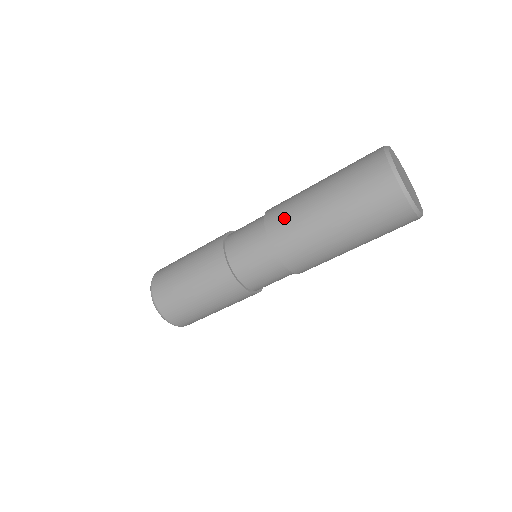
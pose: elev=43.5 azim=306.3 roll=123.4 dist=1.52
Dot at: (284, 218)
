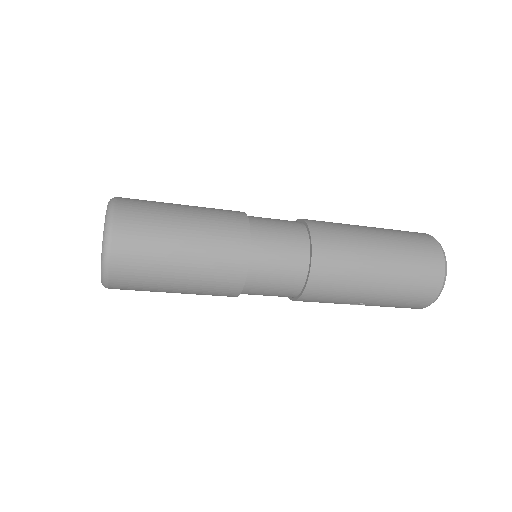
Dot at: (333, 229)
